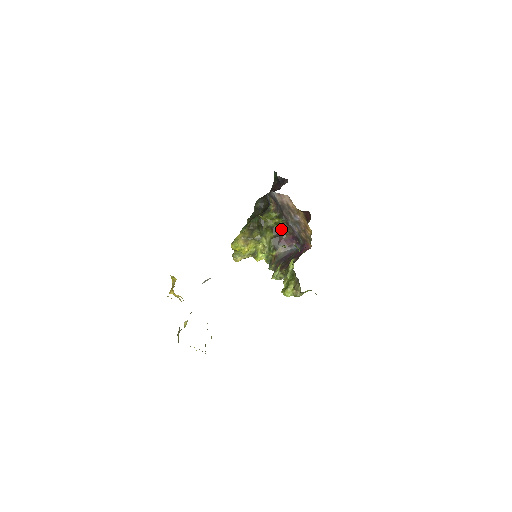
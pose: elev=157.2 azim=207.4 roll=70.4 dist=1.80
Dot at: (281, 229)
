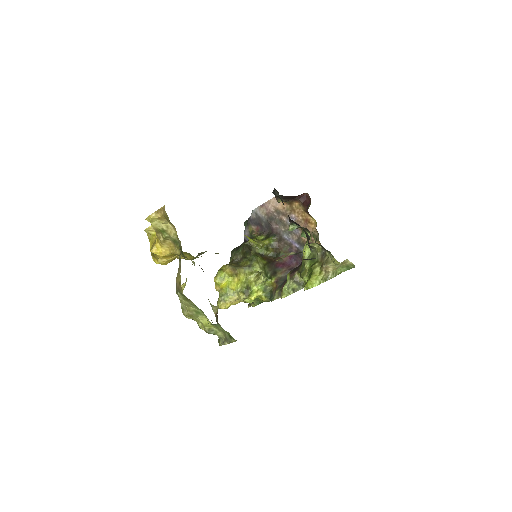
Dot at: (273, 254)
